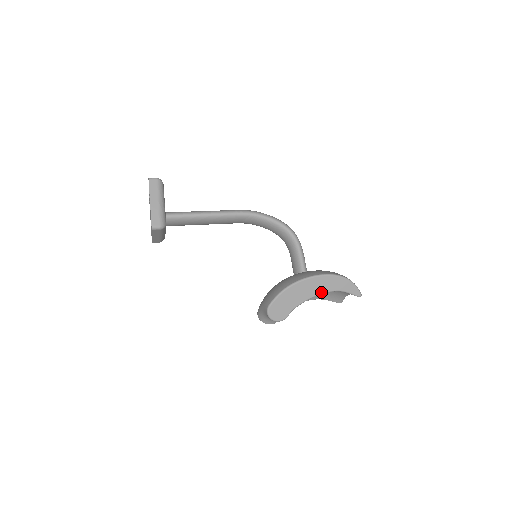
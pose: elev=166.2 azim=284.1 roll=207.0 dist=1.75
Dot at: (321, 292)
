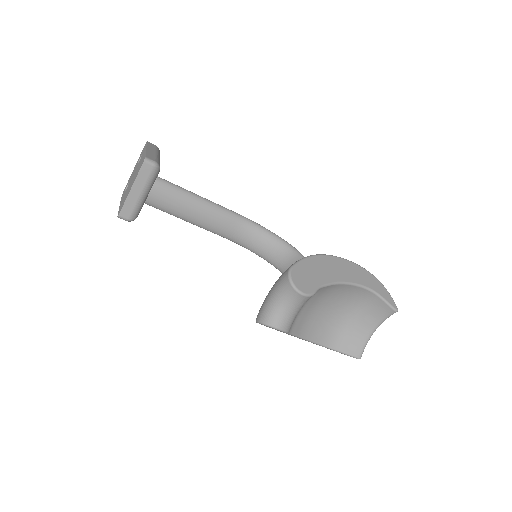
Dot at: (352, 281)
